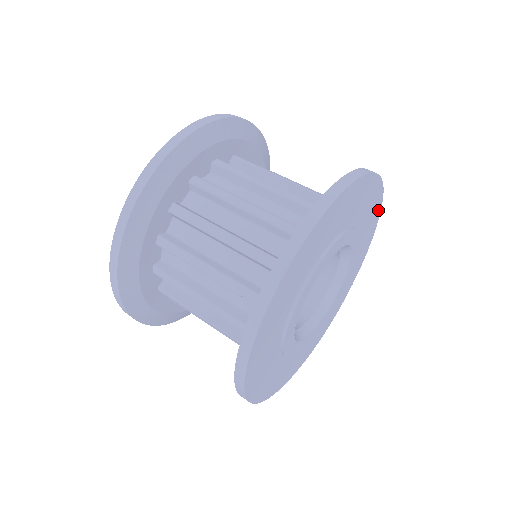
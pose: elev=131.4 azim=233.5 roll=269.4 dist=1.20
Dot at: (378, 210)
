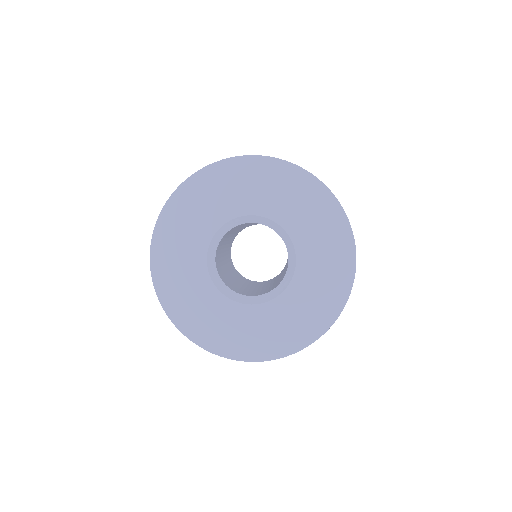
Dot at: (322, 191)
